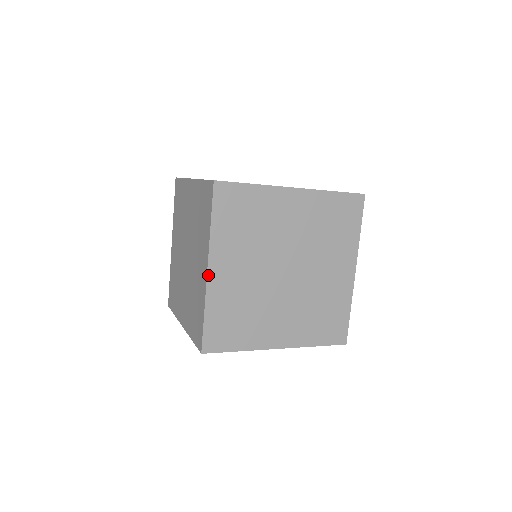
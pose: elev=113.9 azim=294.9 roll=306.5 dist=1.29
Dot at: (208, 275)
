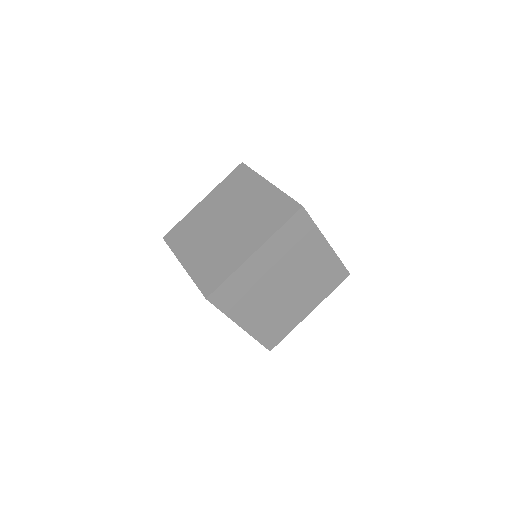
Dot at: (243, 329)
